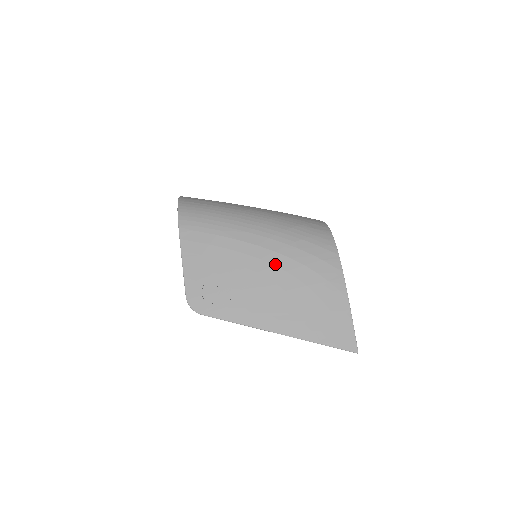
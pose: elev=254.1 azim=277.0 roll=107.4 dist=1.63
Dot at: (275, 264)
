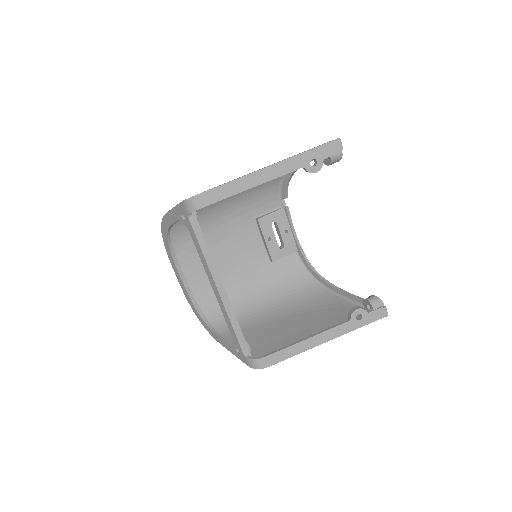
Dot at: occluded
